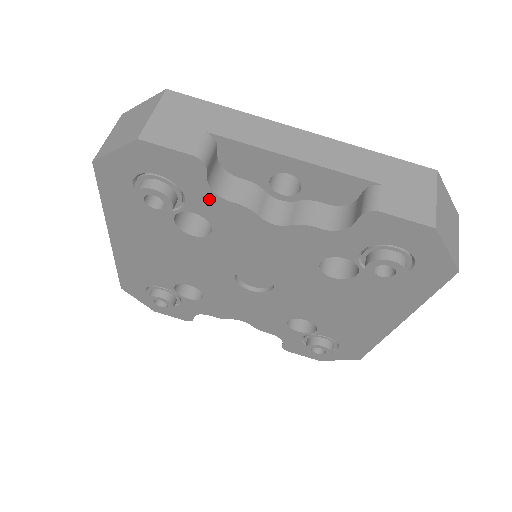
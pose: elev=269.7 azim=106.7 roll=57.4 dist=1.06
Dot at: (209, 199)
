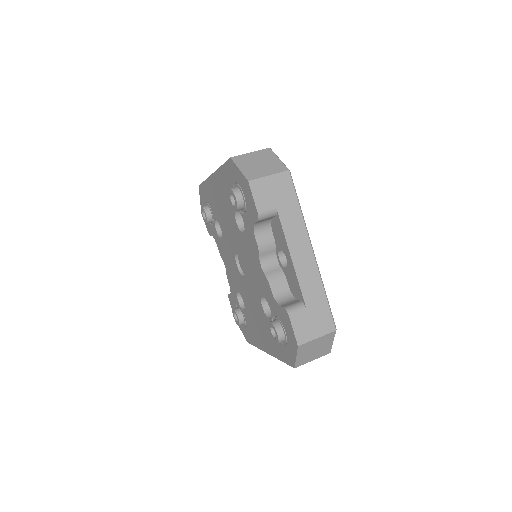
Dot at: (251, 227)
